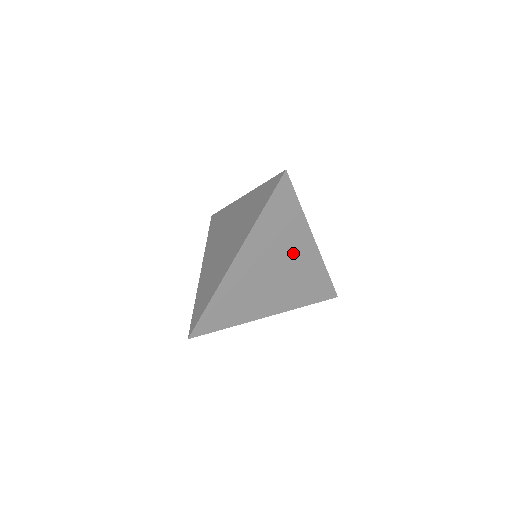
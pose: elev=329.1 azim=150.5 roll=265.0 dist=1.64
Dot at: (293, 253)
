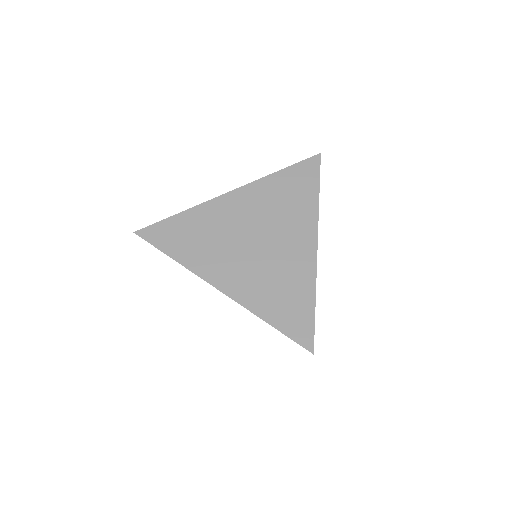
Dot at: (287, 237)
